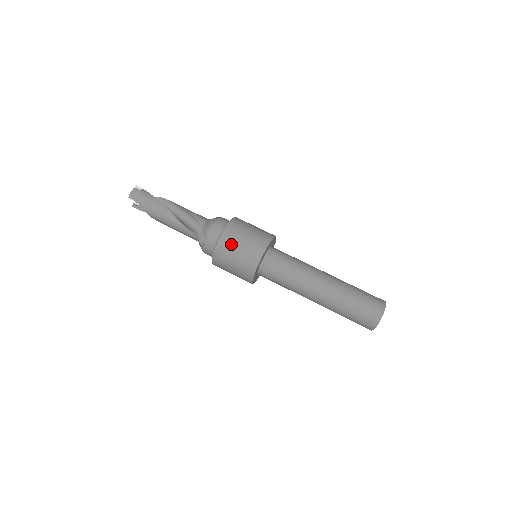
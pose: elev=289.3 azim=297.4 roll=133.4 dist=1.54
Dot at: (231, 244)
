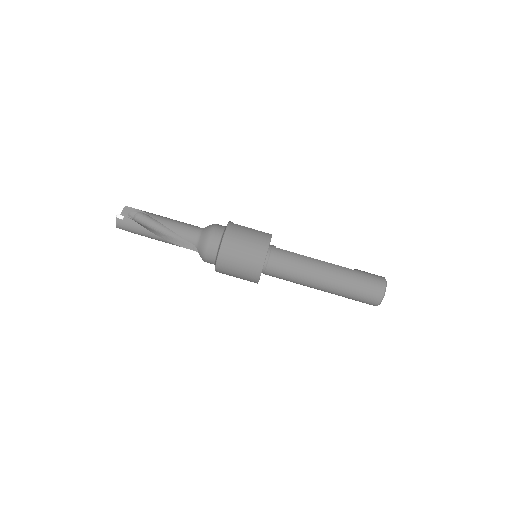
Dot at: (228, 271)
